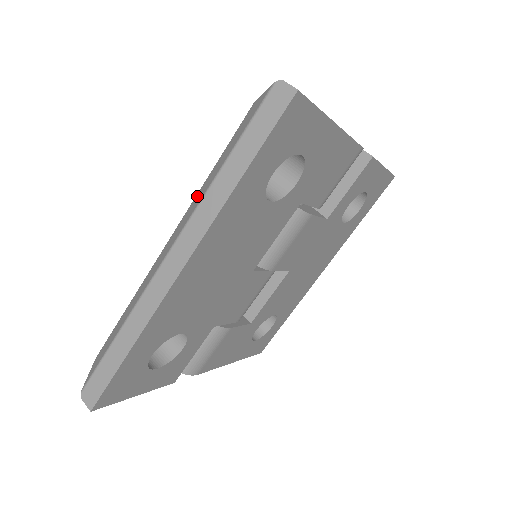
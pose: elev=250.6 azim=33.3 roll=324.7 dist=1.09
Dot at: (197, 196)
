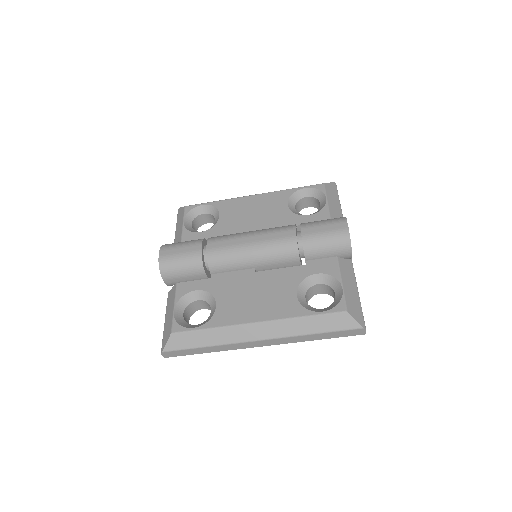
Dot at: (290, 324)
